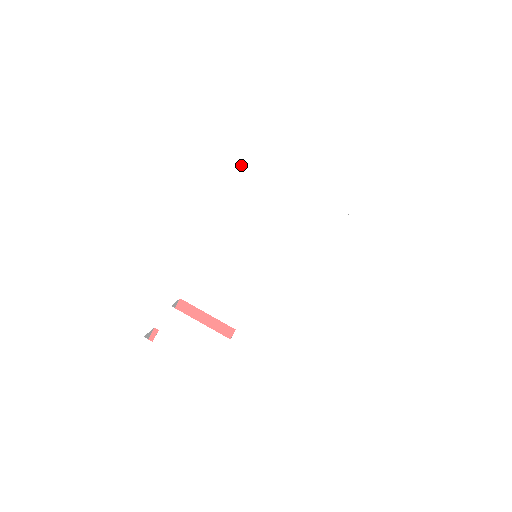
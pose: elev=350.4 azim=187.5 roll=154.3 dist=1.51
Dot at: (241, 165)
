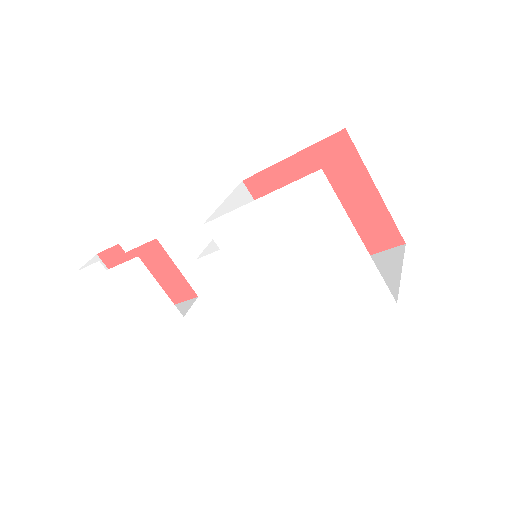
Dot at: (291, 186)
